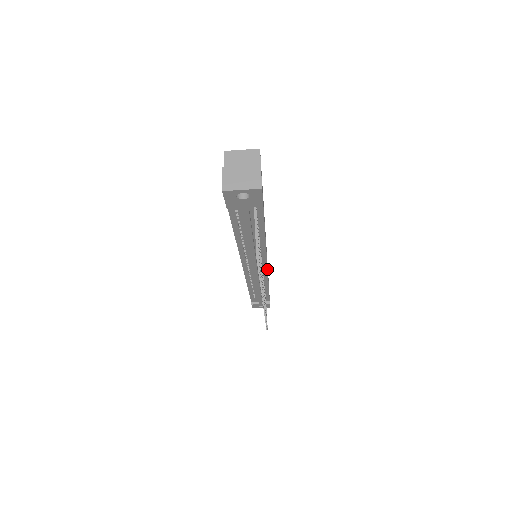
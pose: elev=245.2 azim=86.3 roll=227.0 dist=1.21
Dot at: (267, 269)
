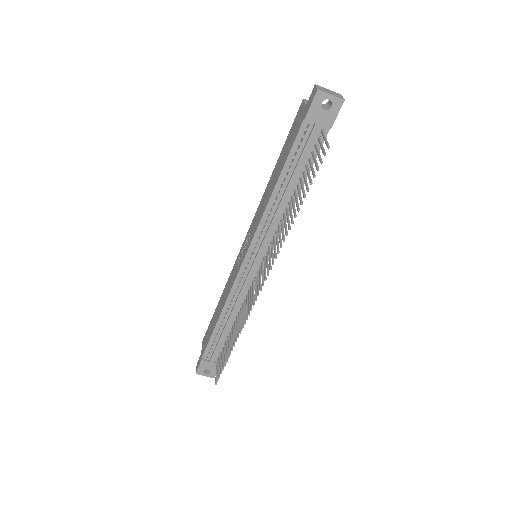
Dot at: occluded
